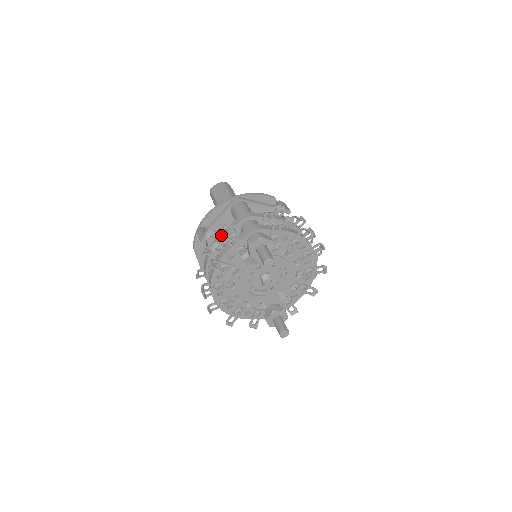
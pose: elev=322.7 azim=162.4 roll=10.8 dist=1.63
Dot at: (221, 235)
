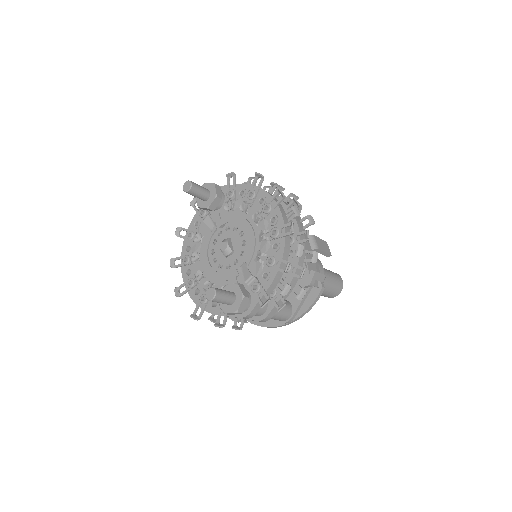
Dot at: occluded
